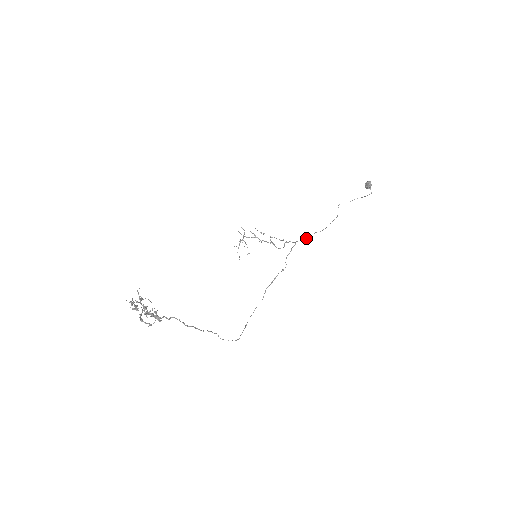
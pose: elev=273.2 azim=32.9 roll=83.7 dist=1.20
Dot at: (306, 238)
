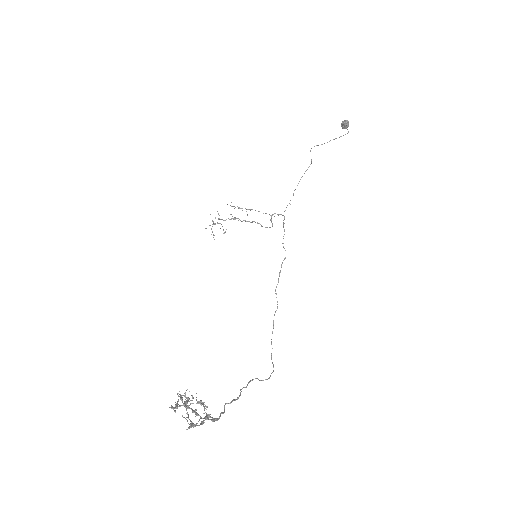
Dot at: occluded
